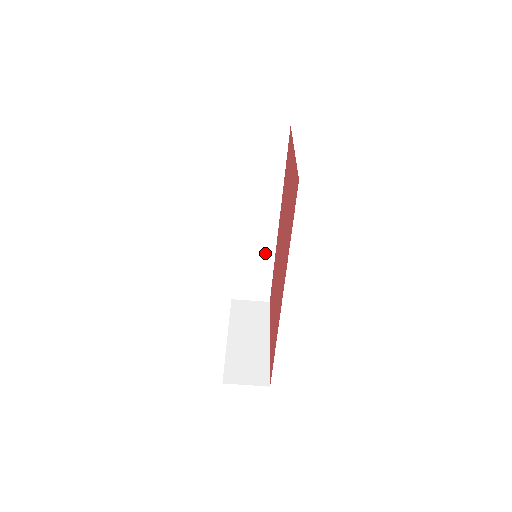
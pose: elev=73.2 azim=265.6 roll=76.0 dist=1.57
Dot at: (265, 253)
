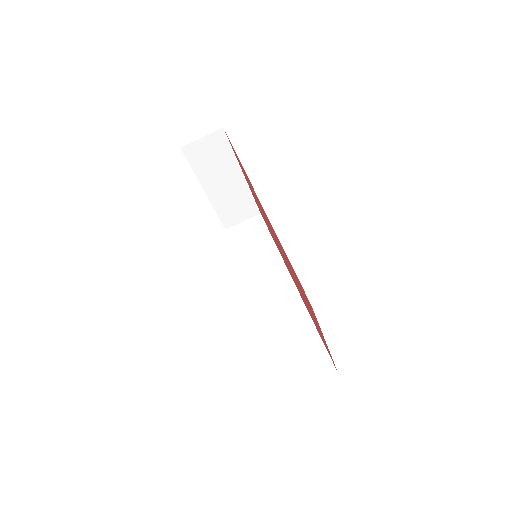
Dot at: (297, 315)
